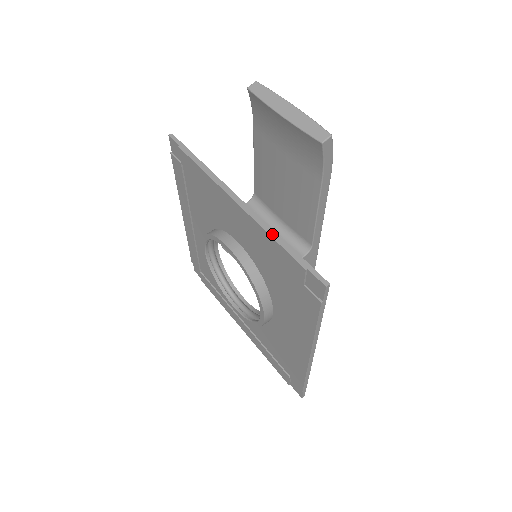
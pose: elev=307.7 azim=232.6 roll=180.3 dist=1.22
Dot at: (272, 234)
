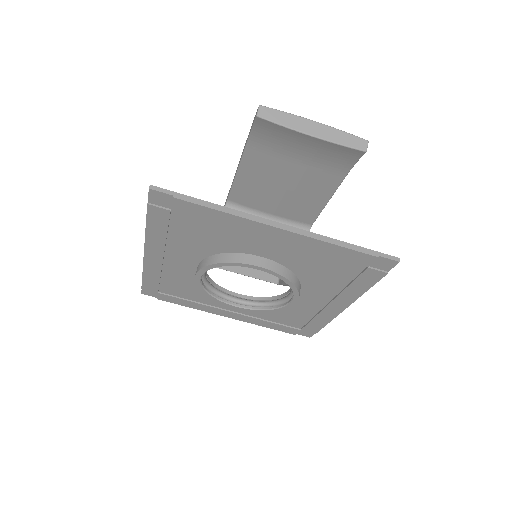
Dot at: (333, 242)
